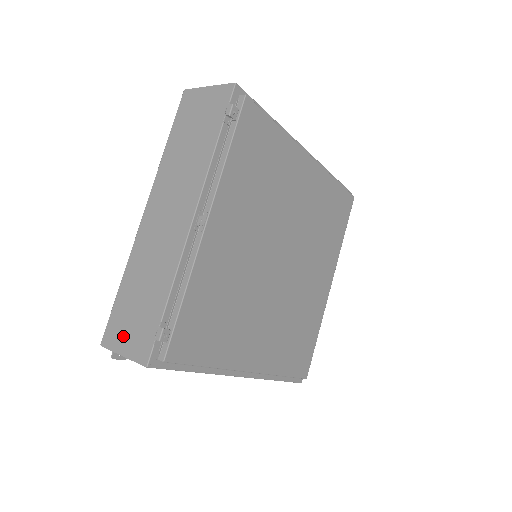
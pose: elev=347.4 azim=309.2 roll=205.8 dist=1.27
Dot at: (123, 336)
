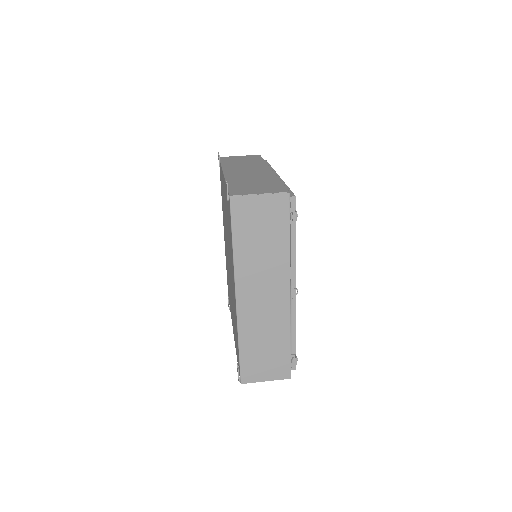
Dot at: (261, 372)
